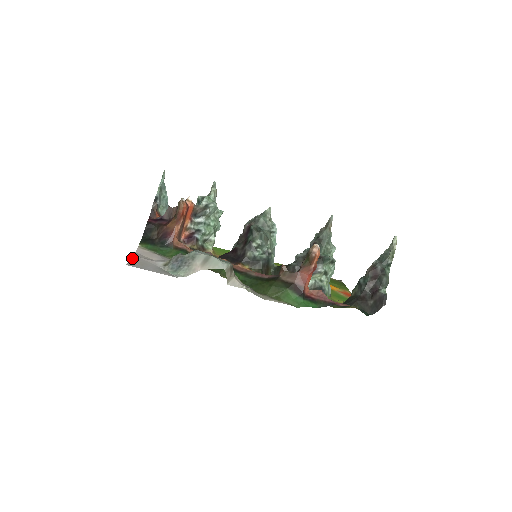
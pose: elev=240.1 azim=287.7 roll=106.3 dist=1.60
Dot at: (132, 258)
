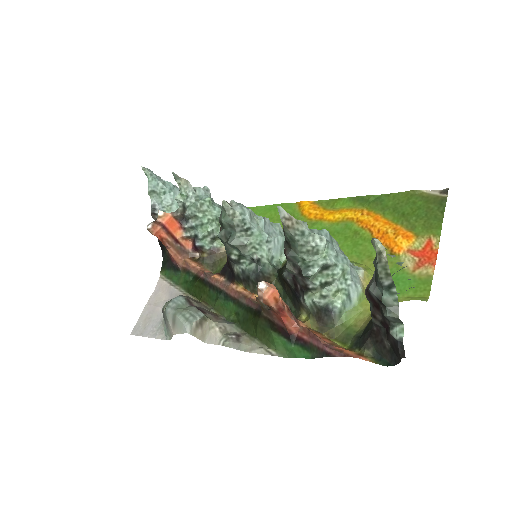
Dot at: (142, 312)
